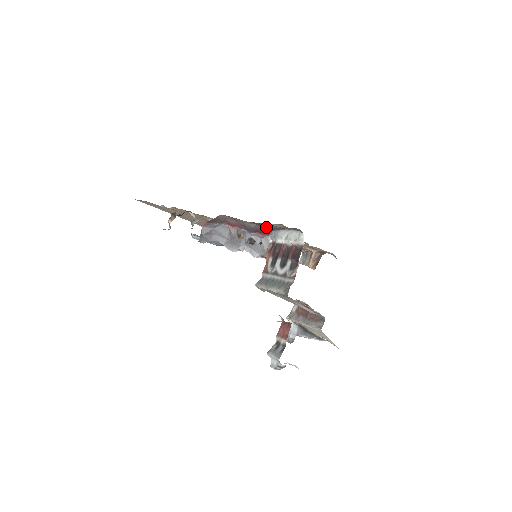
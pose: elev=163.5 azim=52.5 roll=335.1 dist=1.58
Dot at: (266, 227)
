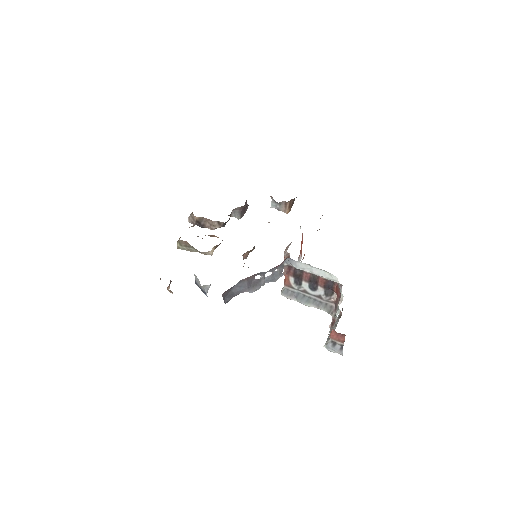
Dot at: occluded
